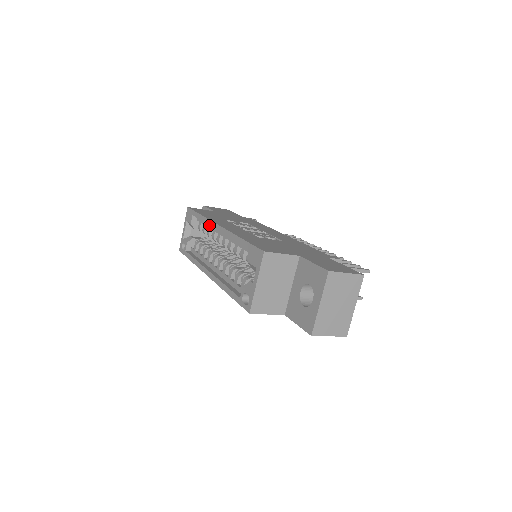
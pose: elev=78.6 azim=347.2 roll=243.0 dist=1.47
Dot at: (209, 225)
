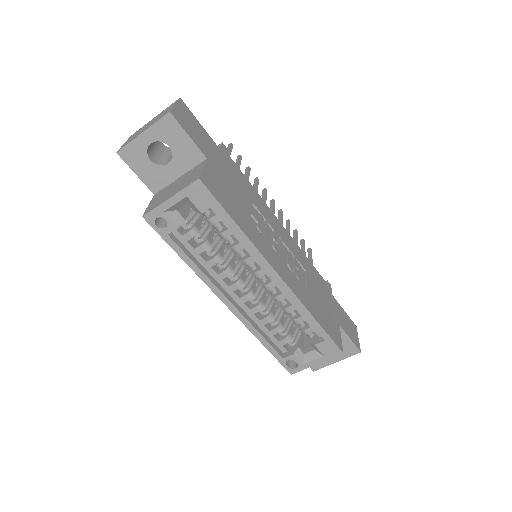
Dot at: (258, 260)
